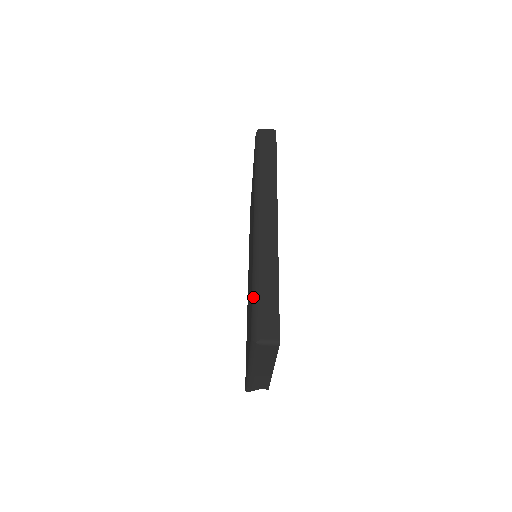
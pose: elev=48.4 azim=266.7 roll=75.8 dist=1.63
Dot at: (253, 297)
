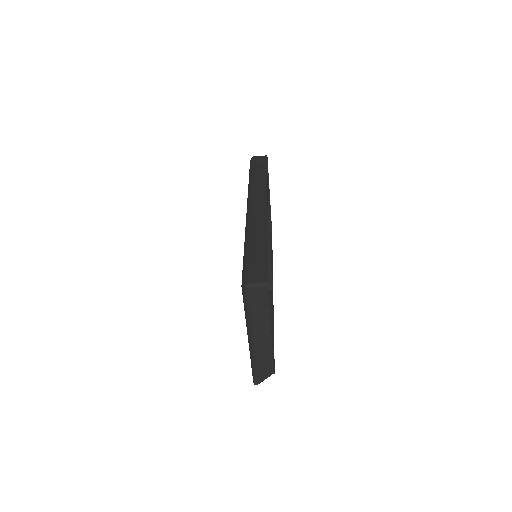
Dot at: (244, 257)
